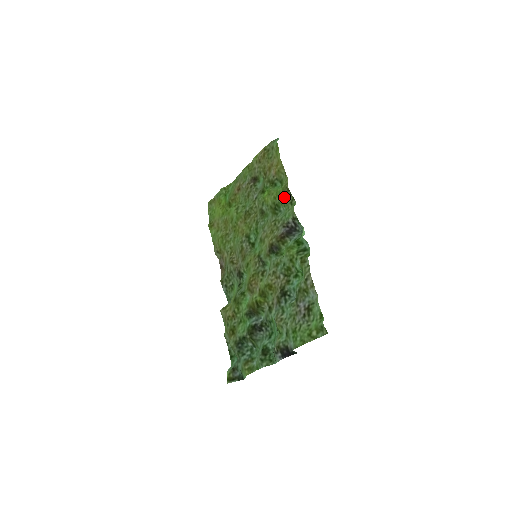
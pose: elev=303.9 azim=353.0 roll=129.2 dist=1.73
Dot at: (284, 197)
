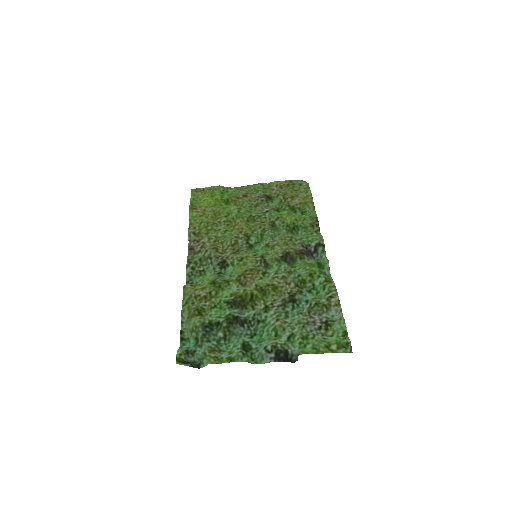
Dot at: (309, 224)
